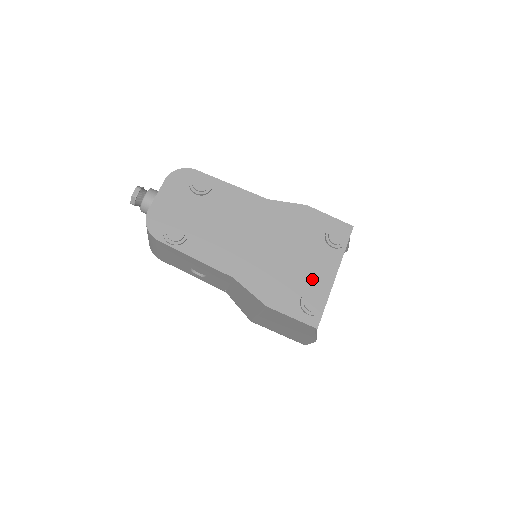
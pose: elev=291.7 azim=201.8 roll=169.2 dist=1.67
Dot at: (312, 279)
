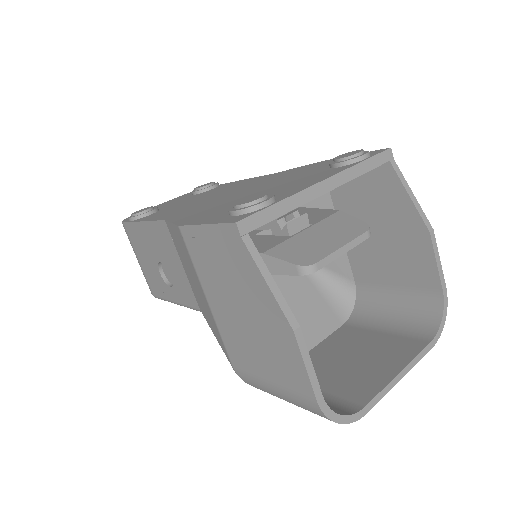
Dot at: (276, 193)
